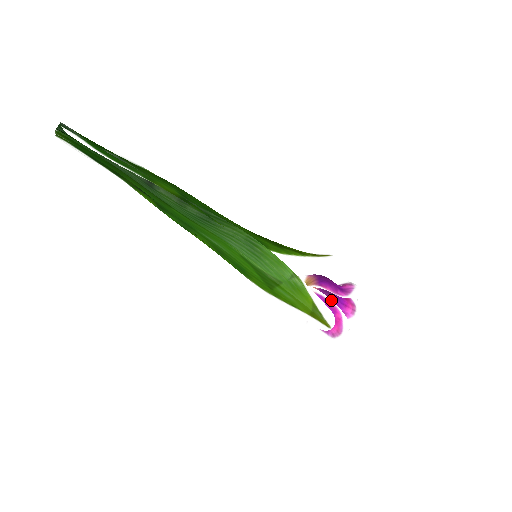
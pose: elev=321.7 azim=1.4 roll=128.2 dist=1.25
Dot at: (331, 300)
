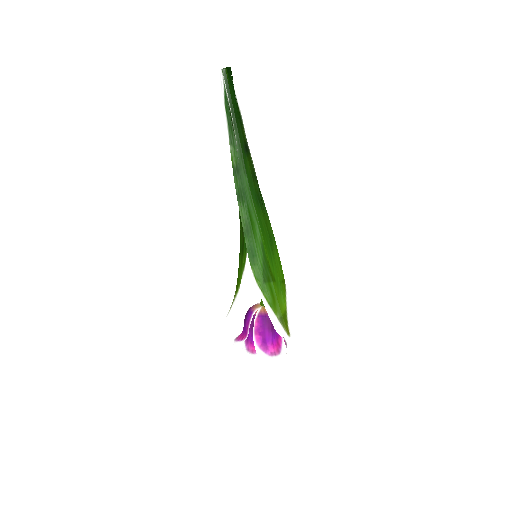
Dot at: occluded
